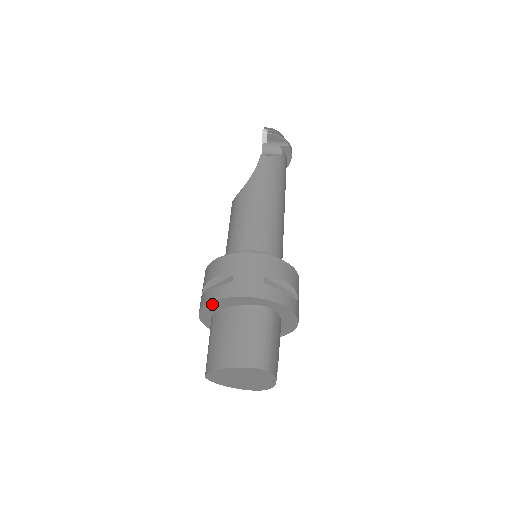
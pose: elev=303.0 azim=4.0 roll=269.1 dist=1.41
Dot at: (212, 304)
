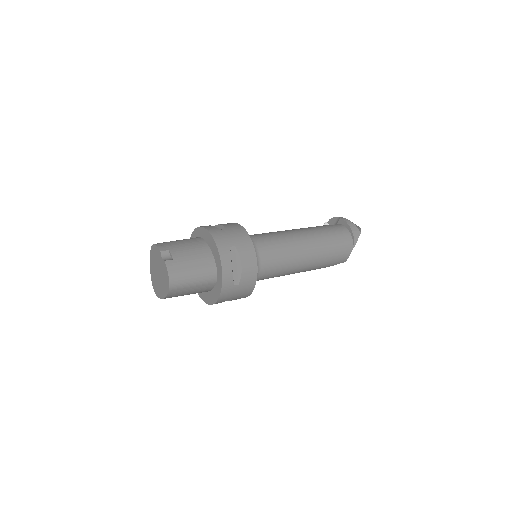
Dot at: occluded
